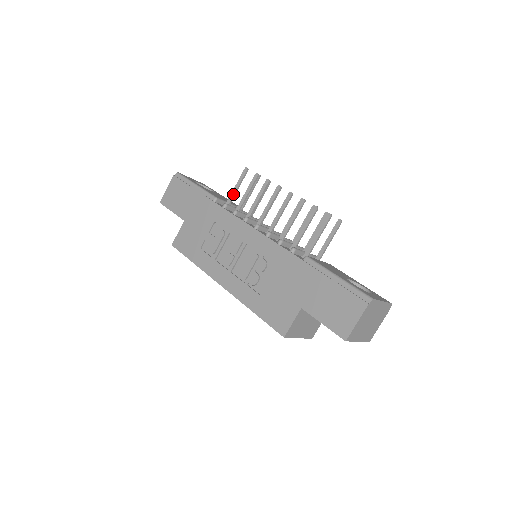
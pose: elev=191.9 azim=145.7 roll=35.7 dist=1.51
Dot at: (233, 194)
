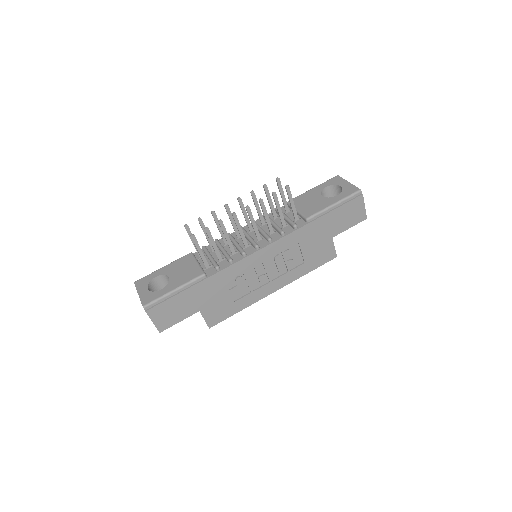
Dot at: (204, 257)
